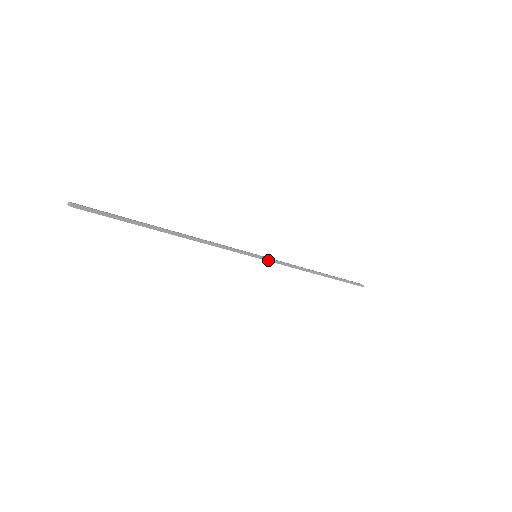
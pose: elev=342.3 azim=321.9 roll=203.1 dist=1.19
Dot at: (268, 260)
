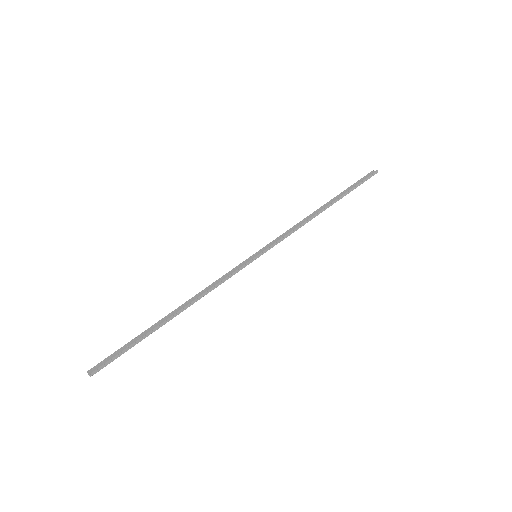
Dot at: (268, 249)
